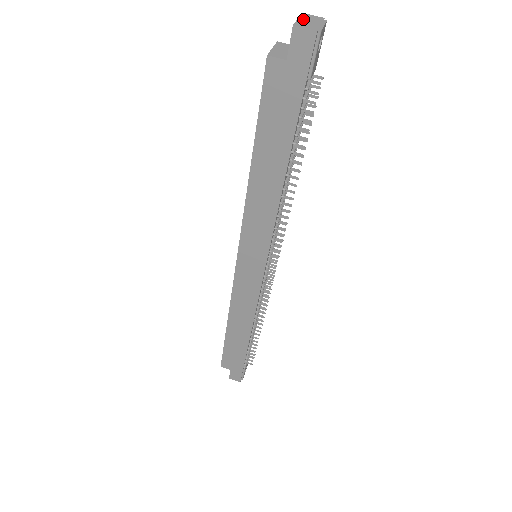
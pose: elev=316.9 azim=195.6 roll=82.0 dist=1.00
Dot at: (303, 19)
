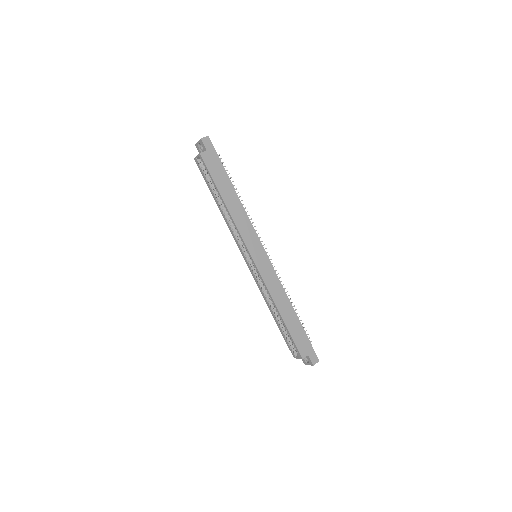
Dot at: (199, 141)
